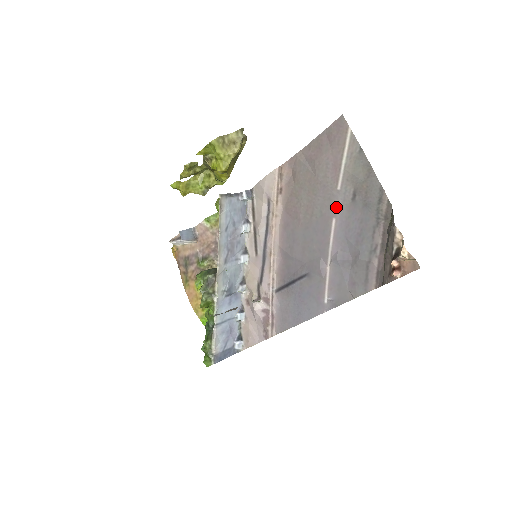
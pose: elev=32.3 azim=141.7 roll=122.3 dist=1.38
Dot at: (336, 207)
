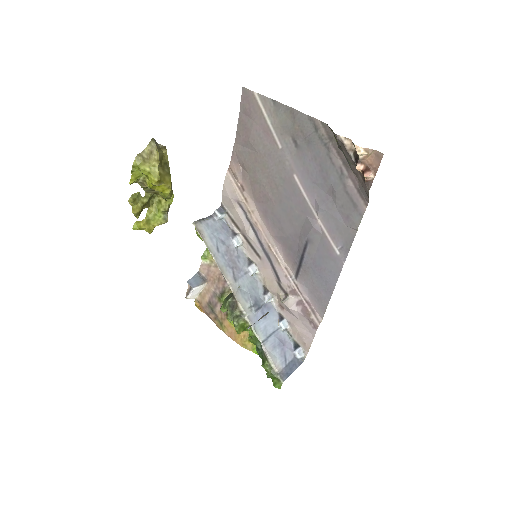
Dot at: (289, 164)
